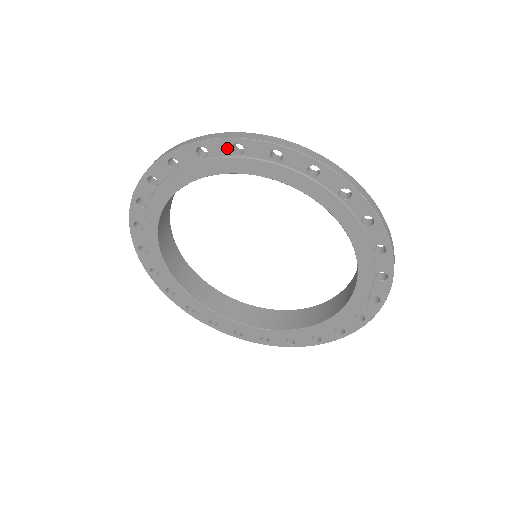
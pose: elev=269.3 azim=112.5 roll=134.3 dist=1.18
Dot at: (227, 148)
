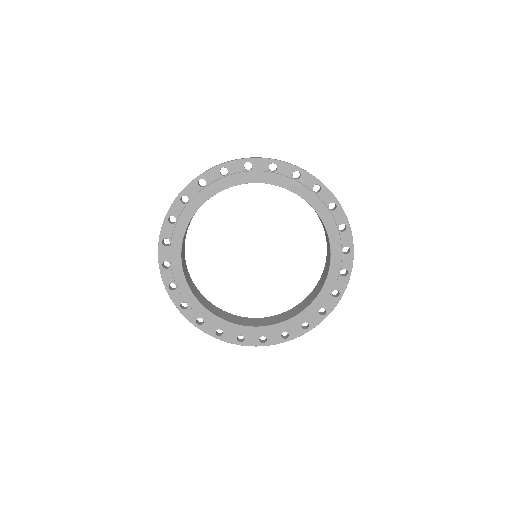
Dot at: (217, 173)
